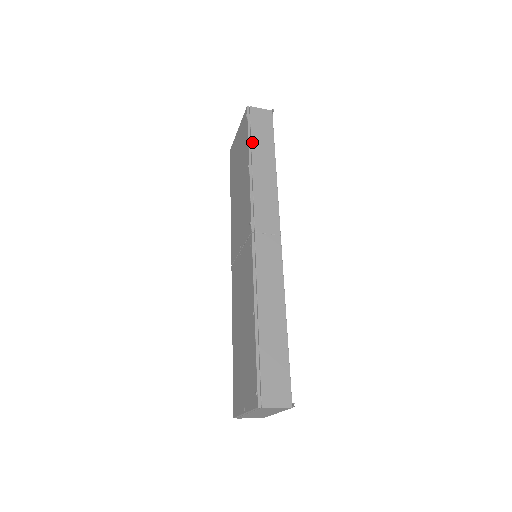
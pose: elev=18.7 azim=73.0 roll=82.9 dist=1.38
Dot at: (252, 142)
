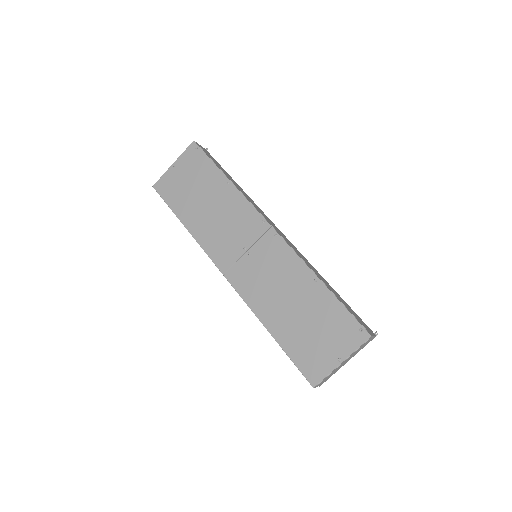
Dot at: (218, 166)
